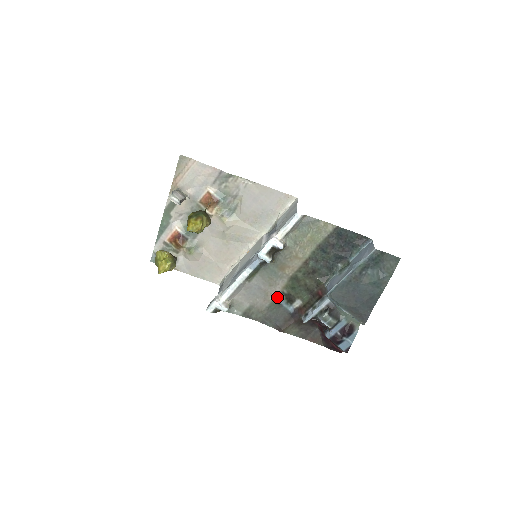
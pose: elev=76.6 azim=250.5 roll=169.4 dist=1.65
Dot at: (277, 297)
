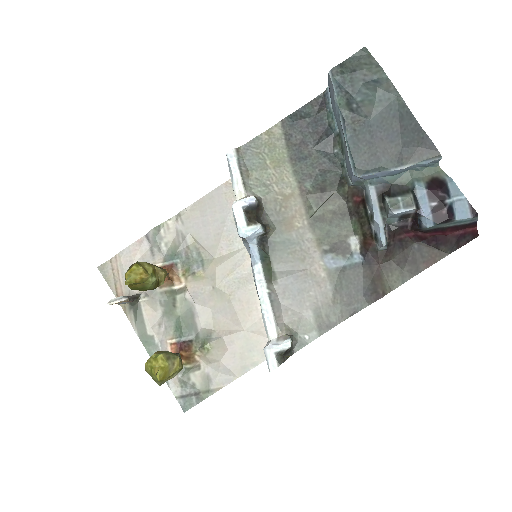
Dot at: (326, 264)
